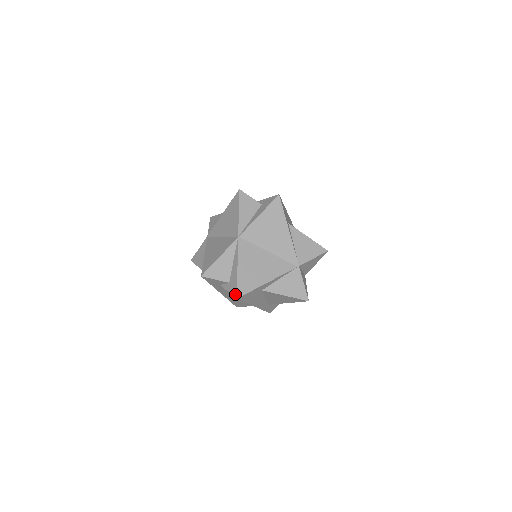
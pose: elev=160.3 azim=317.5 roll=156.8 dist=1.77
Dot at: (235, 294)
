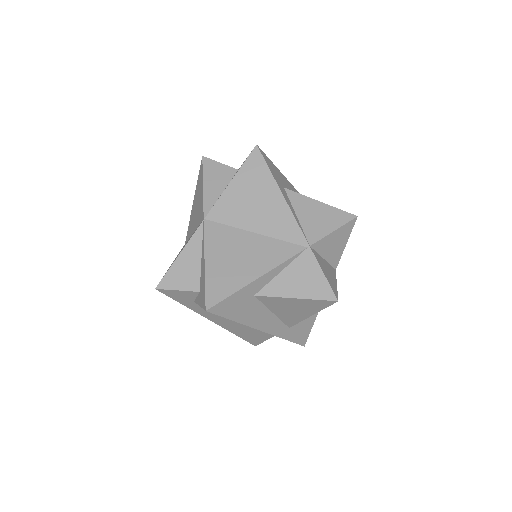
Dot at: (204, 305)
